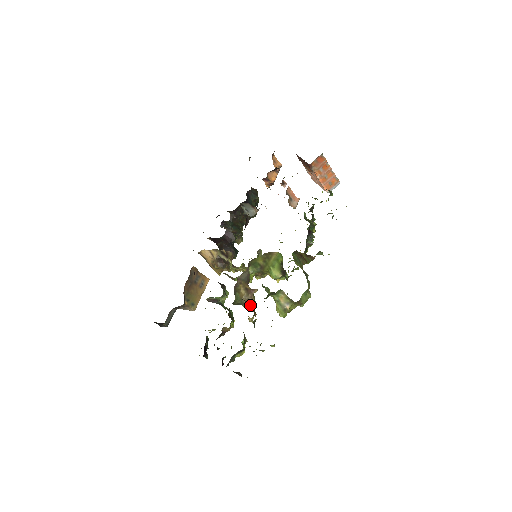
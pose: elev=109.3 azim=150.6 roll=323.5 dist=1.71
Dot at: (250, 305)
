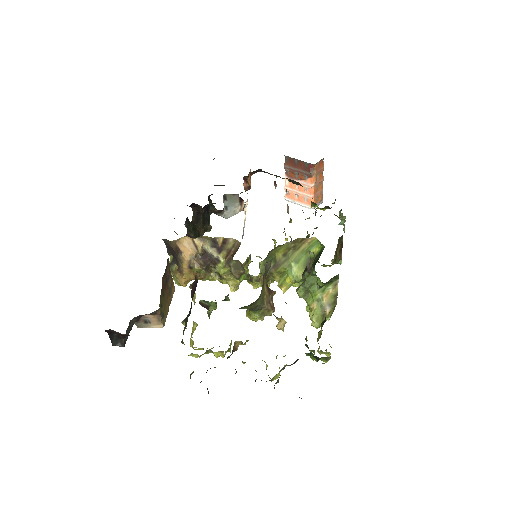
Dot at: occluded
